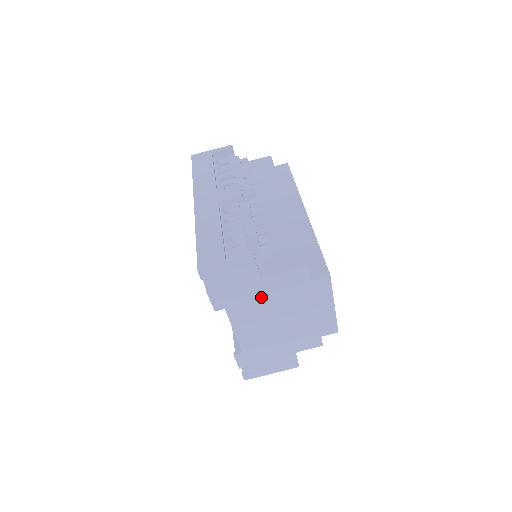
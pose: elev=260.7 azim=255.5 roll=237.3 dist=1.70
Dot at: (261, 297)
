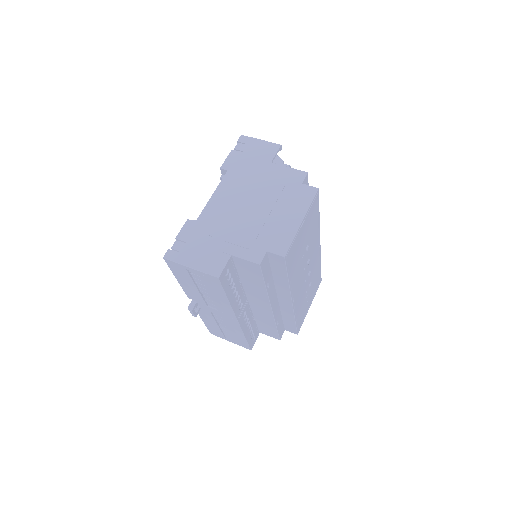
Dot at: (258, 176)
